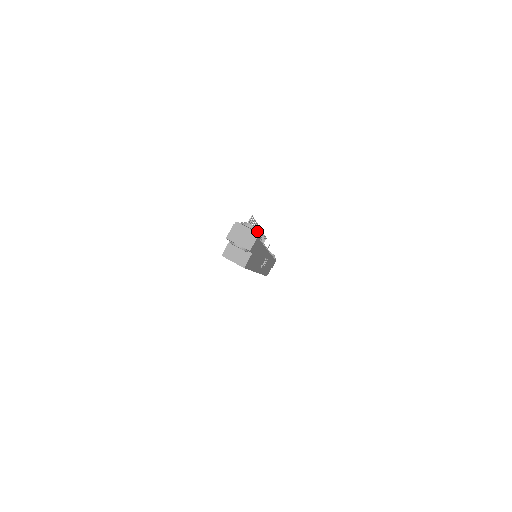
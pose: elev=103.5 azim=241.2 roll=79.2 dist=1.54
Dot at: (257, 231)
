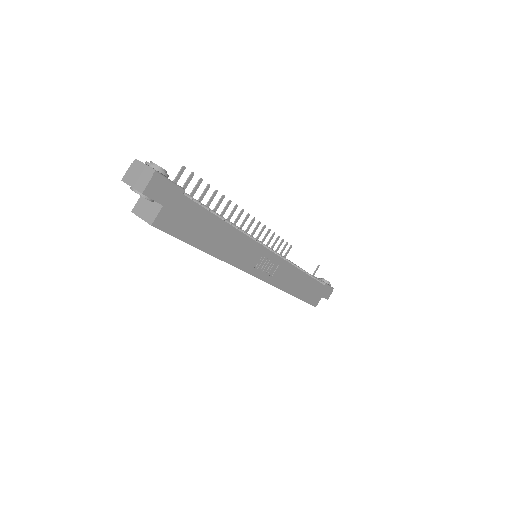
Dot at: (162, 172)
